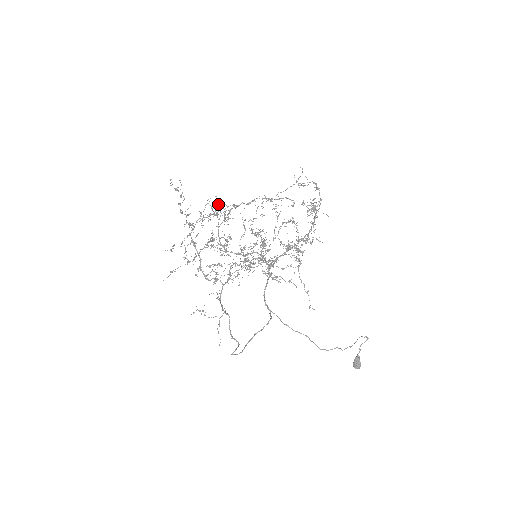
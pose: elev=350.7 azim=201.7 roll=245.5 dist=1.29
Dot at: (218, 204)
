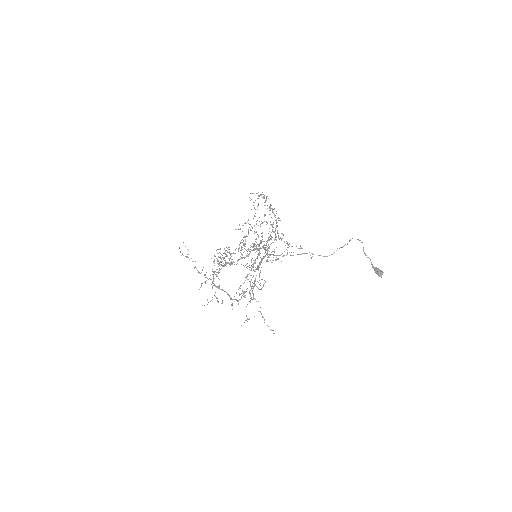
Dot at: occluded
